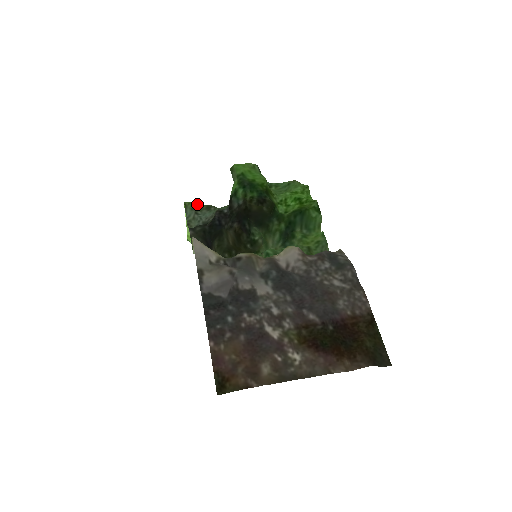
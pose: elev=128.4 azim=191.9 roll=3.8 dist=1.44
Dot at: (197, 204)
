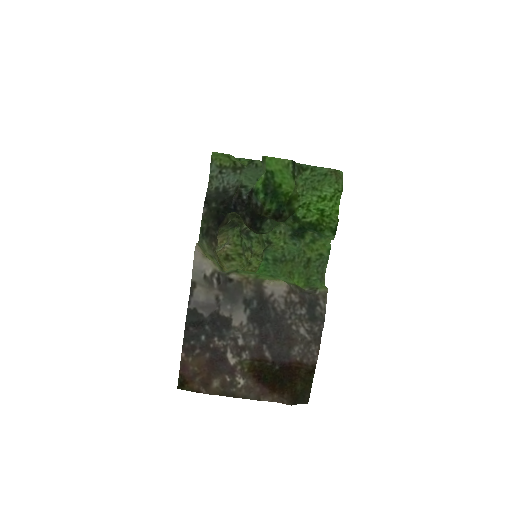
Dot at: (225, 157)
